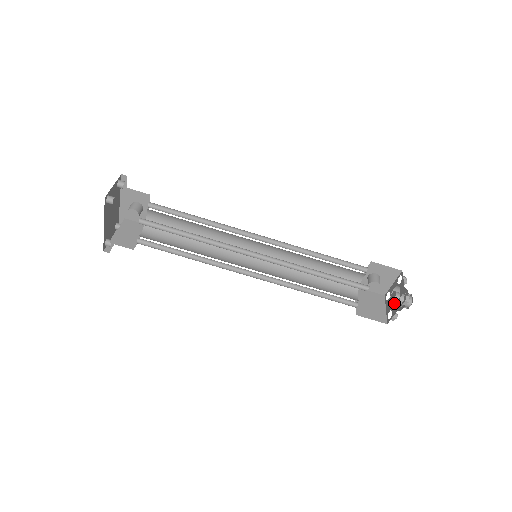
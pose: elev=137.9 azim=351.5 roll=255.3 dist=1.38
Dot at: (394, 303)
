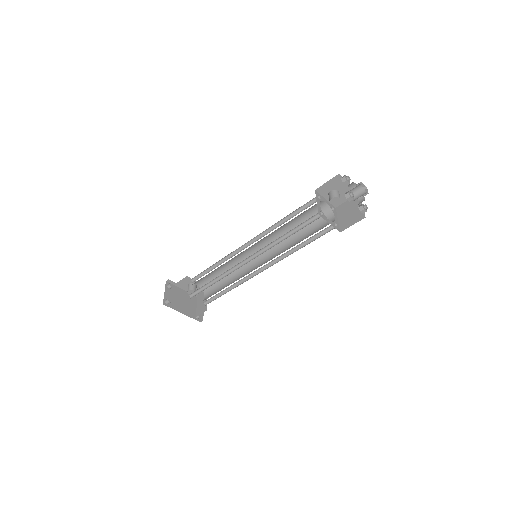
Dot at: (361, 196)
